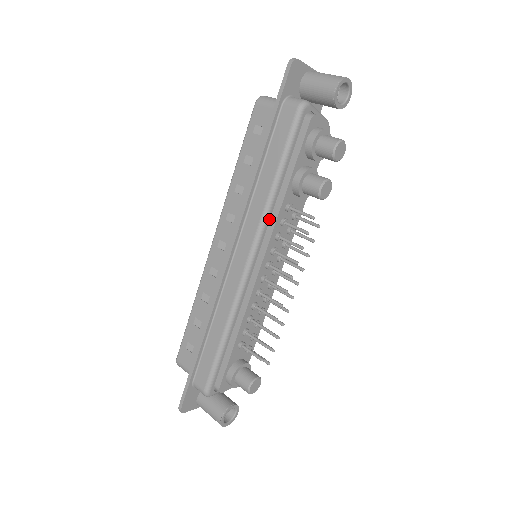
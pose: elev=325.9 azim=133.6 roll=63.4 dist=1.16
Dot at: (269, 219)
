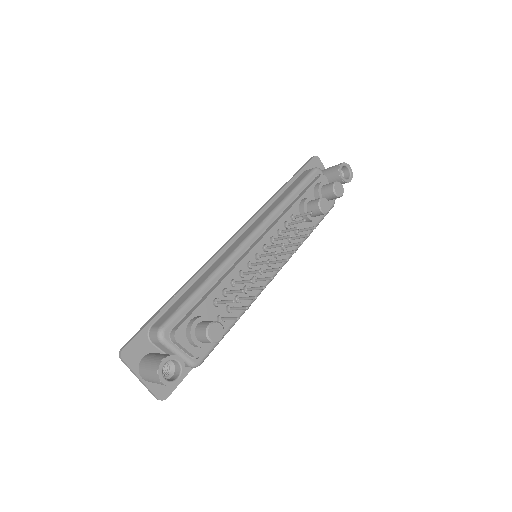
Dot at: (276, 216)
